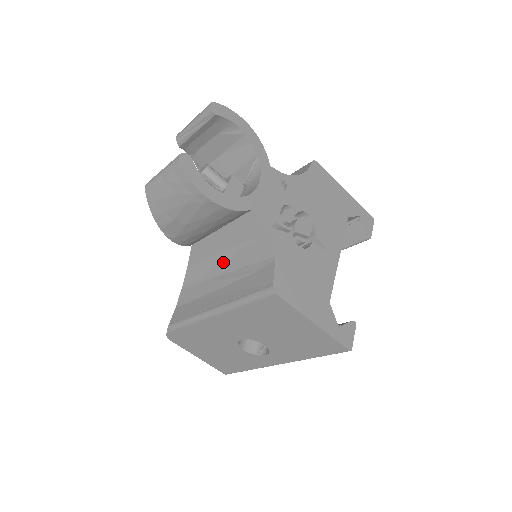
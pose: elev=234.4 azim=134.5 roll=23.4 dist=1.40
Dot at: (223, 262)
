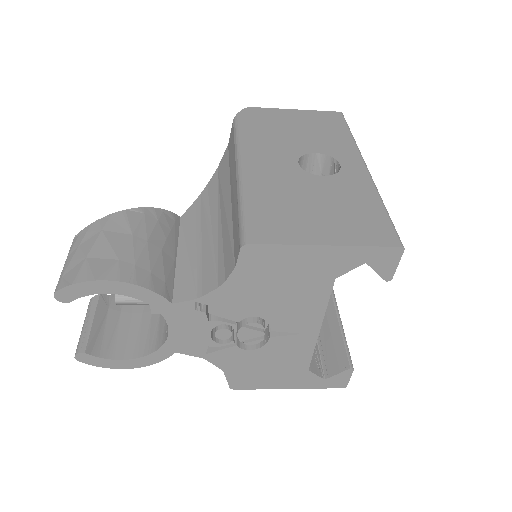
Dot at: occluded
